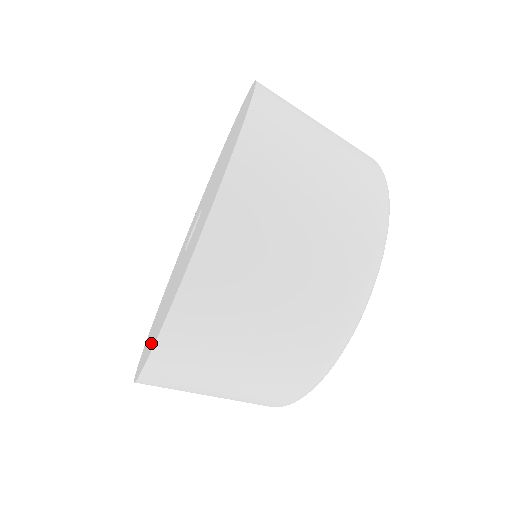
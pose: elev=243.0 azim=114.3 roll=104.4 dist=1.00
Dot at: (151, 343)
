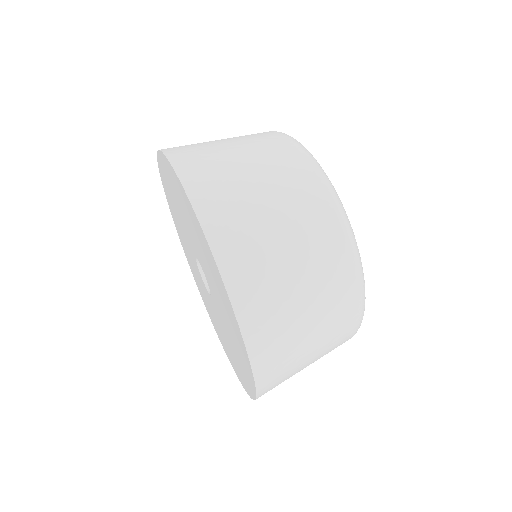
Dot at: (187, 207)
